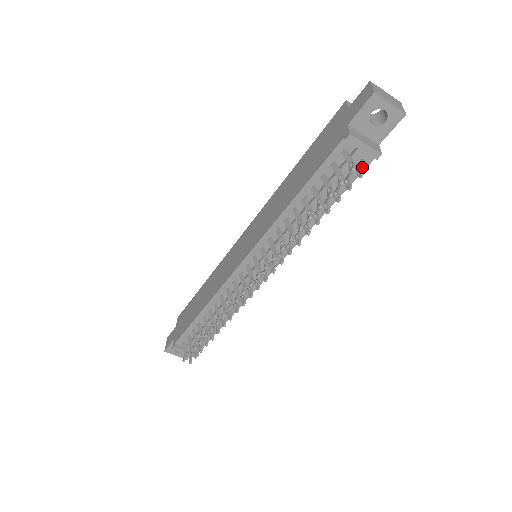
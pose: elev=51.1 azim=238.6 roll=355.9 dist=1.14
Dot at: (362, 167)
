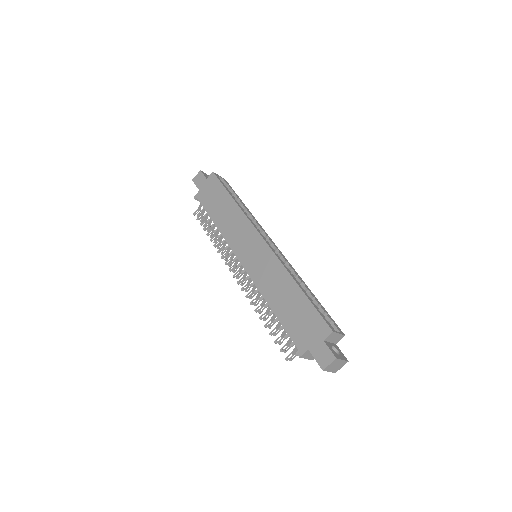
Dot at: occluded
